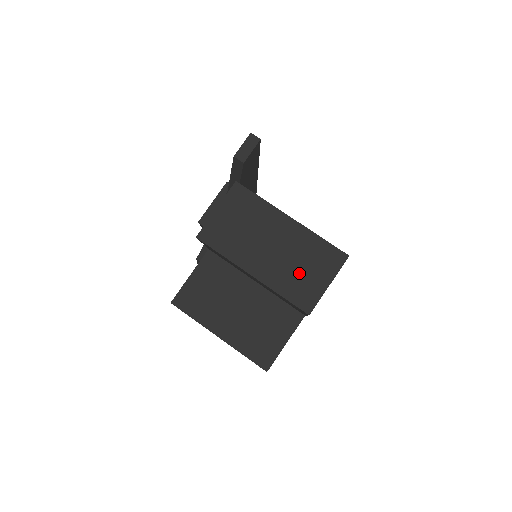
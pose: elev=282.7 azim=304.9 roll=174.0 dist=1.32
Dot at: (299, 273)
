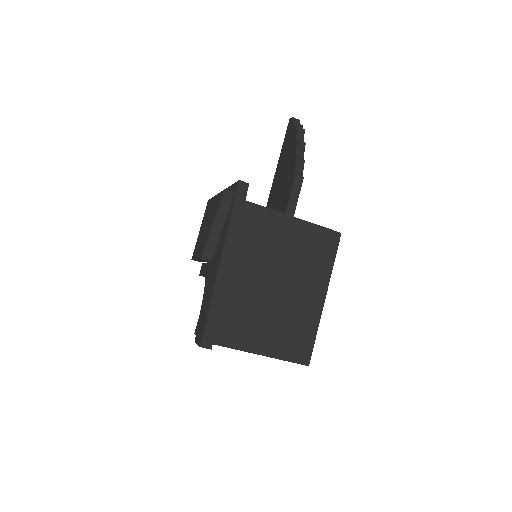
Dot at: occluded
